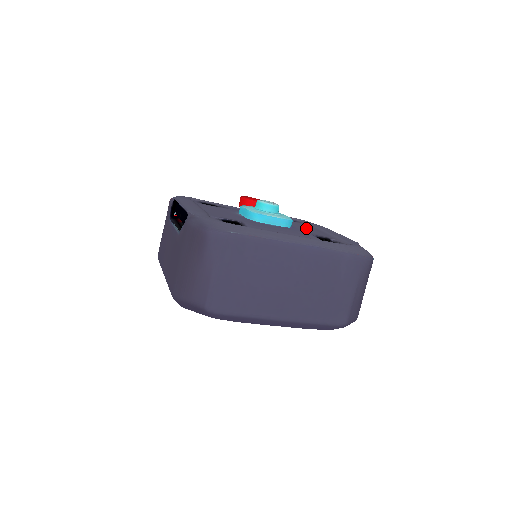
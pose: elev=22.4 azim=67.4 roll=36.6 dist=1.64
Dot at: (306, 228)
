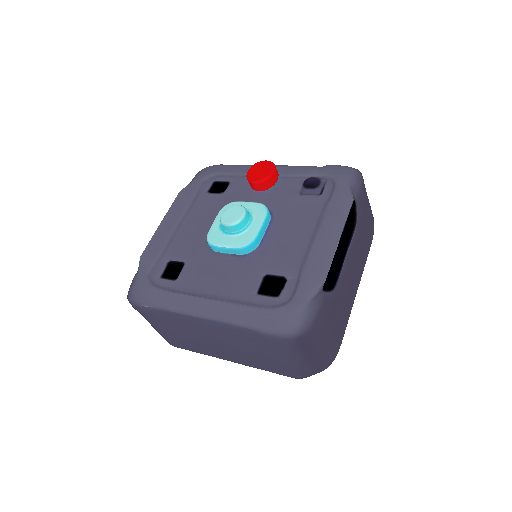
Dot at: (291, 234)
